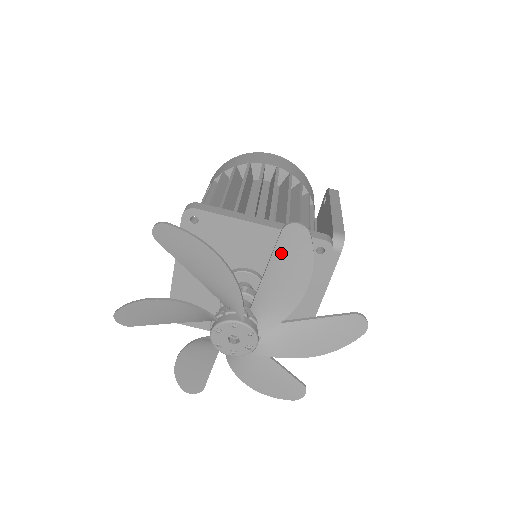
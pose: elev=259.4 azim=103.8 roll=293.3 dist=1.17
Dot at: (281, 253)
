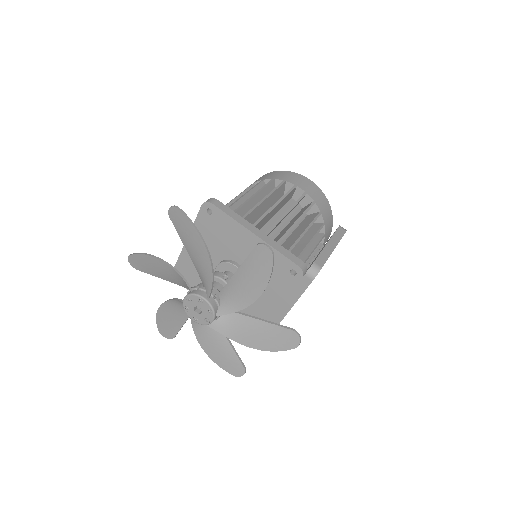
Dot at: (250, 262)
